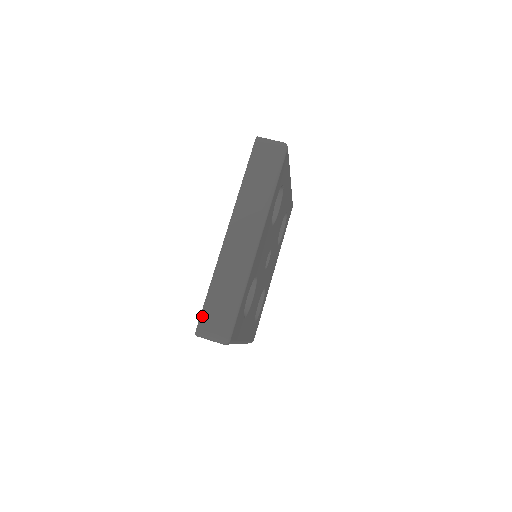
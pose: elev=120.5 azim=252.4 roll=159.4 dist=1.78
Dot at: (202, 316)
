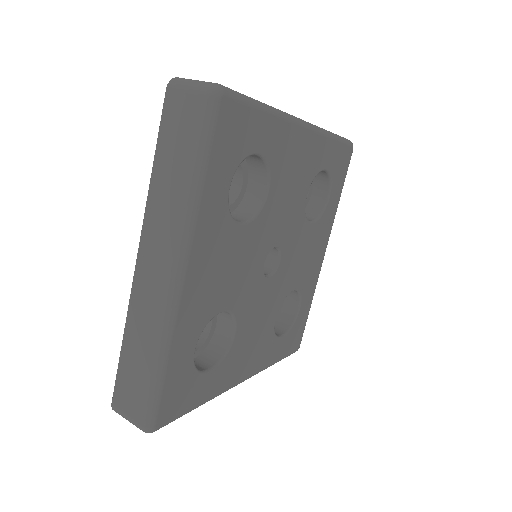
Dot at: (116, 389)
